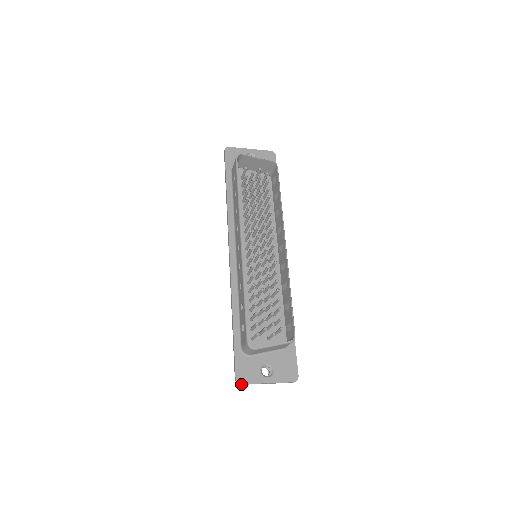
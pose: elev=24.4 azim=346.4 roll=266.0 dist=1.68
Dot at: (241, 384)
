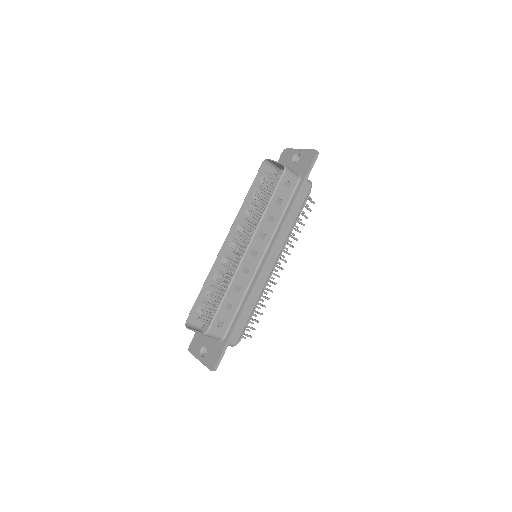
Dot at: (190, 352)
